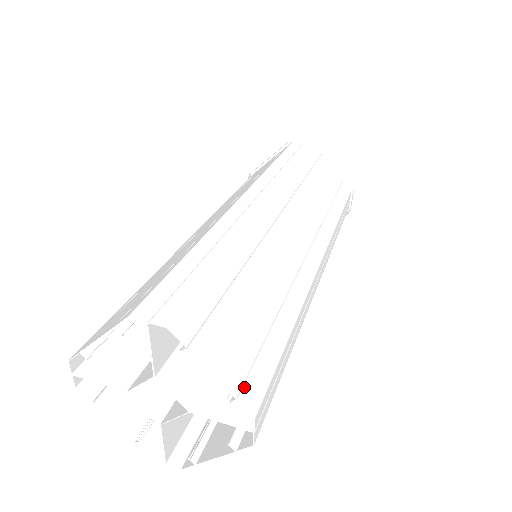
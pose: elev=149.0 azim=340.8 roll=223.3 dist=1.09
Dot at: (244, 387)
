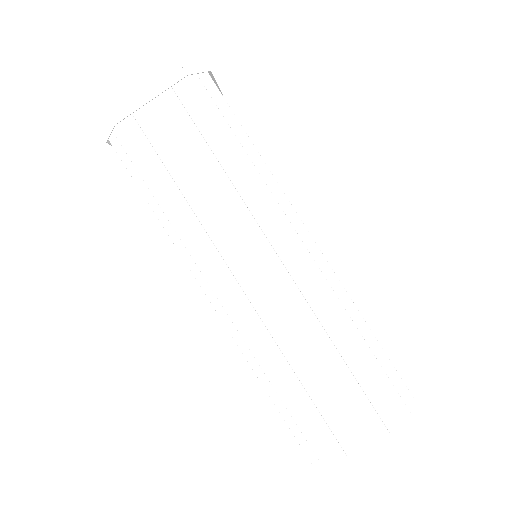
Dot at: (384, 422)
